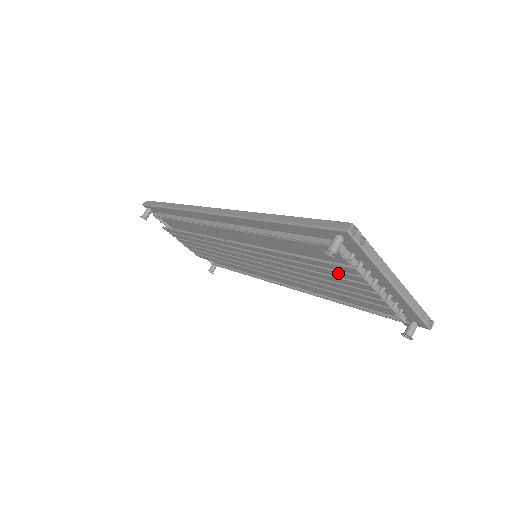
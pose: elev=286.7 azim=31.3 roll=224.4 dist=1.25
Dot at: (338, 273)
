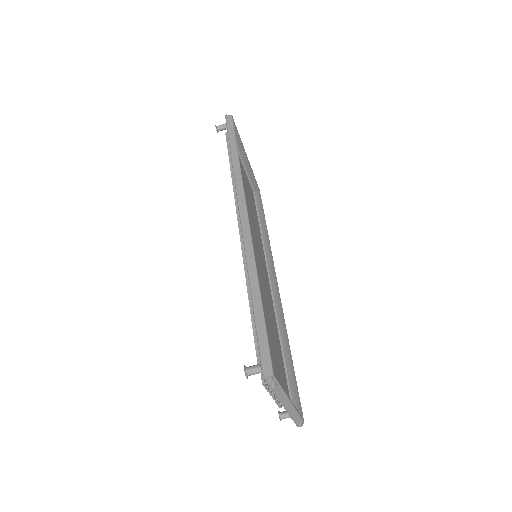
Dot at: occluded
